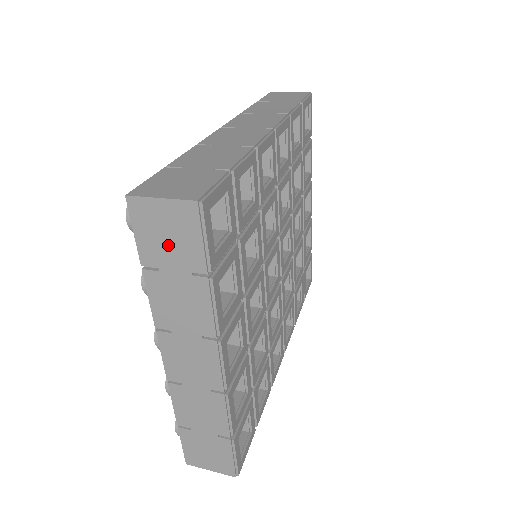
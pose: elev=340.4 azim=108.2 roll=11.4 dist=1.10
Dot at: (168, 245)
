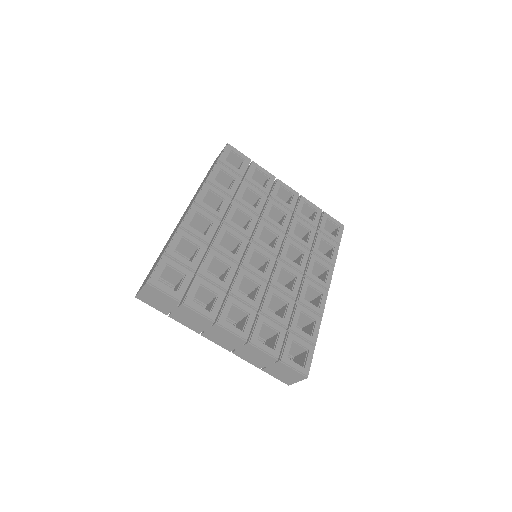
Dot at: (161, 303)
